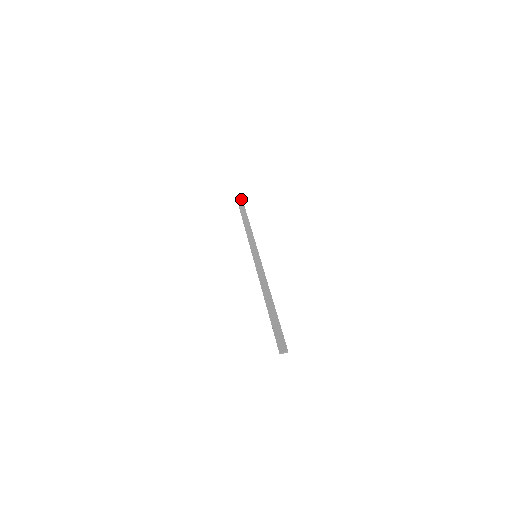
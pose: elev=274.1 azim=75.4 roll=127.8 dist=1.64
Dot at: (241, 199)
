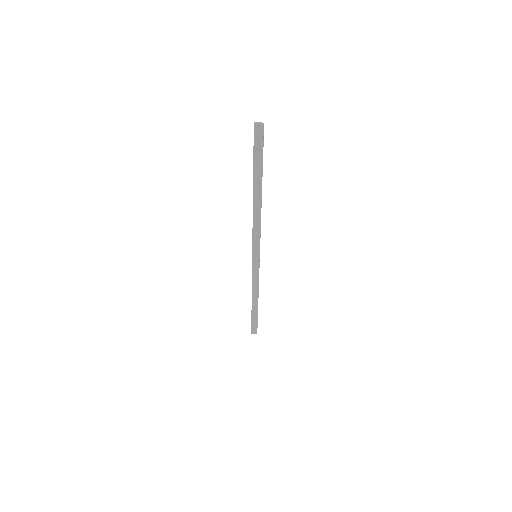
Dot at: (256, 330)
